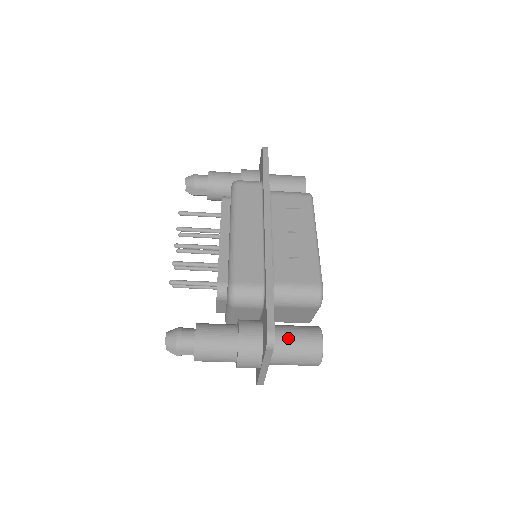
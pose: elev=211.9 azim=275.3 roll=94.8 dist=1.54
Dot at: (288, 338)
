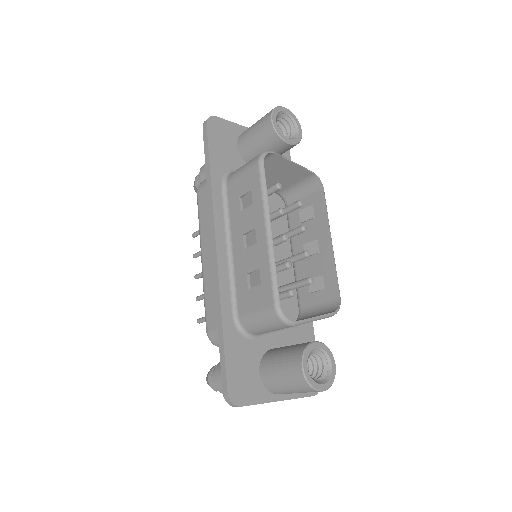
Dot at: (273, 373)
